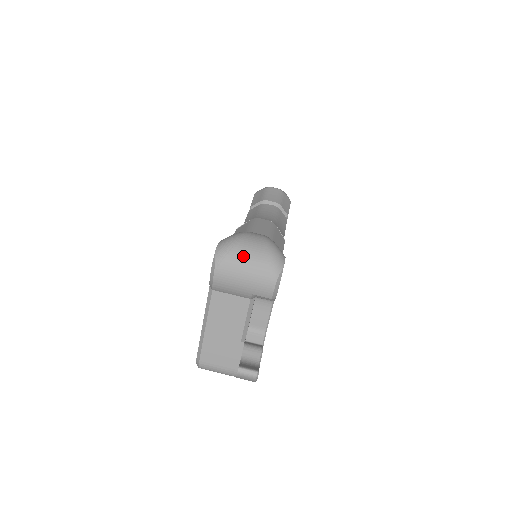
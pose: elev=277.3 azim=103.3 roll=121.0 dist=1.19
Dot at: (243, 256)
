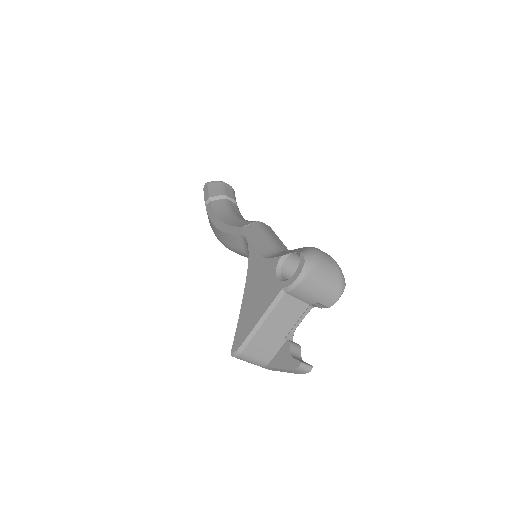
Dot at: (325, 271)
